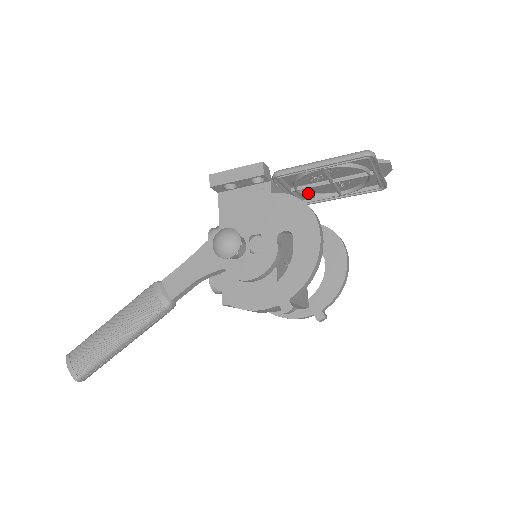
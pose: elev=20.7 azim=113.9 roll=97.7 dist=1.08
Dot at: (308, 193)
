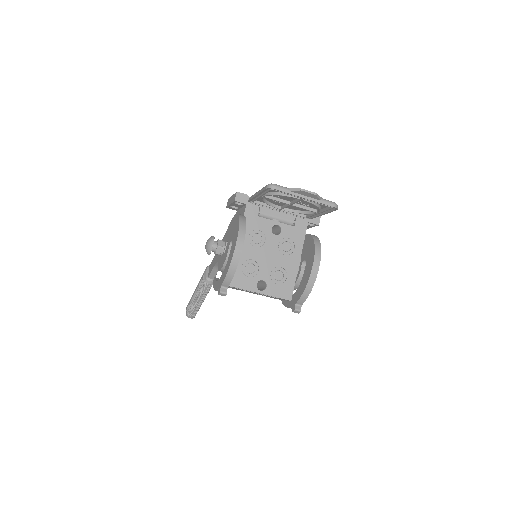
Dot at: (297, 211)
